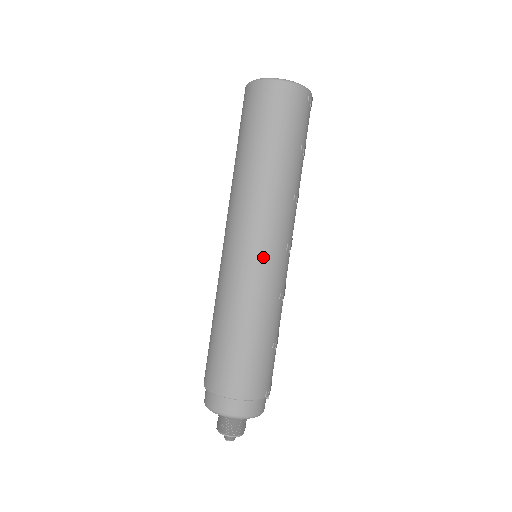
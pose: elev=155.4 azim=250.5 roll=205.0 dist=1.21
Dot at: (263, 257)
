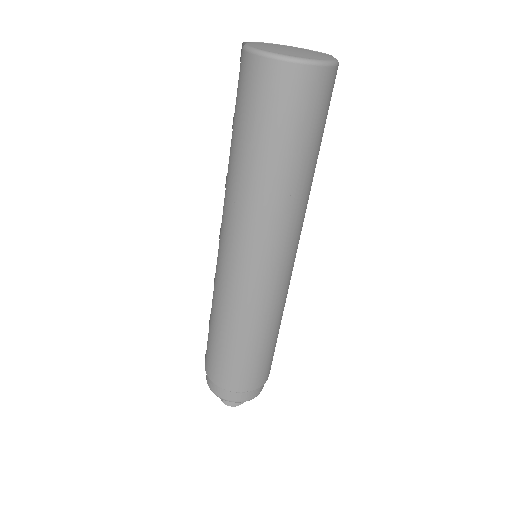
Dot at: (287, 273)
